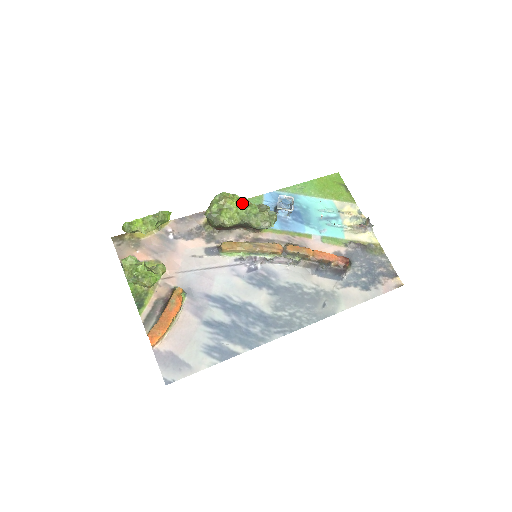
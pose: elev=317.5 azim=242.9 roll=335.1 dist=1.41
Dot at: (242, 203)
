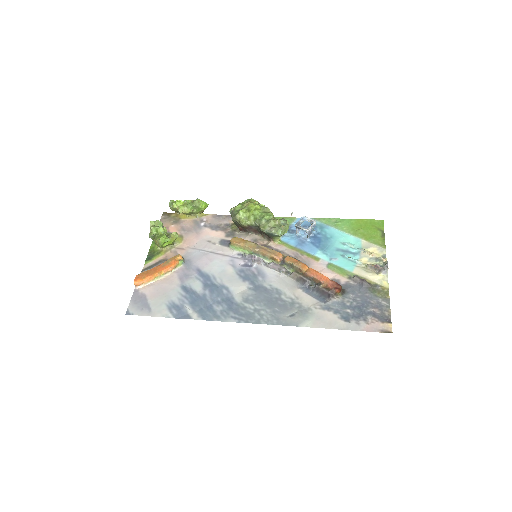
Dot at: (262, 210)
